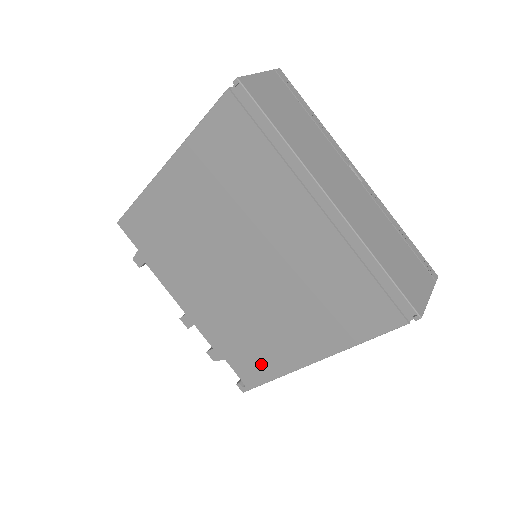
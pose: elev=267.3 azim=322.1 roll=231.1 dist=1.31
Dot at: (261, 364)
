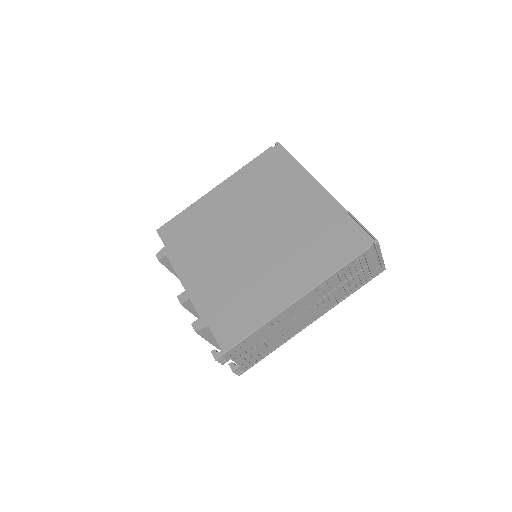
Dot at: (244, 319)
